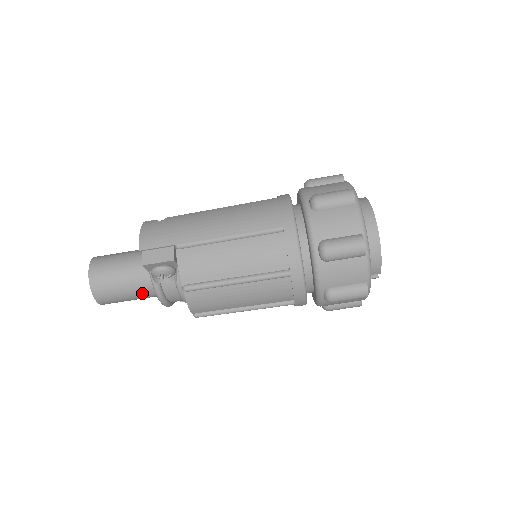
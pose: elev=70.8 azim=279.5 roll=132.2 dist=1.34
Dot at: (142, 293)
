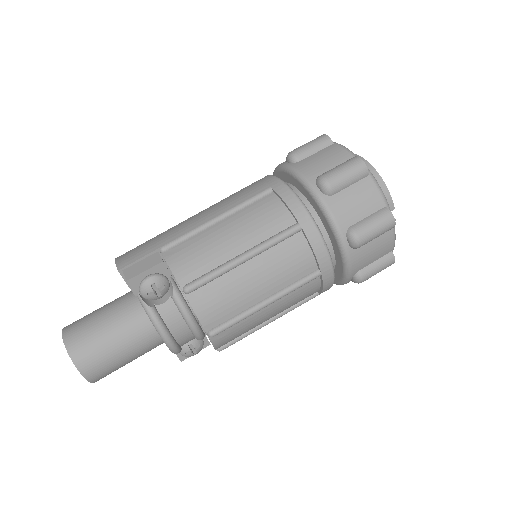
Dot at: (136, 338)
